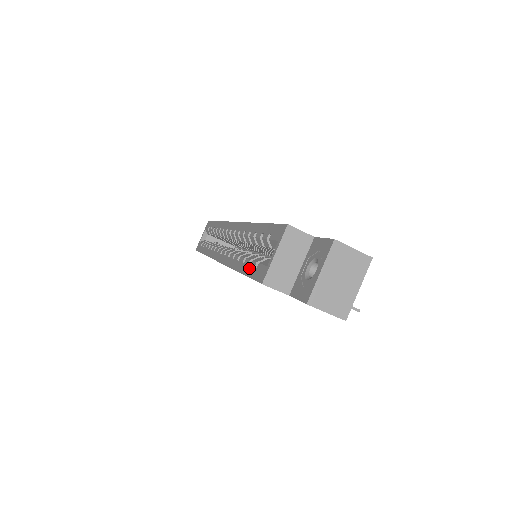
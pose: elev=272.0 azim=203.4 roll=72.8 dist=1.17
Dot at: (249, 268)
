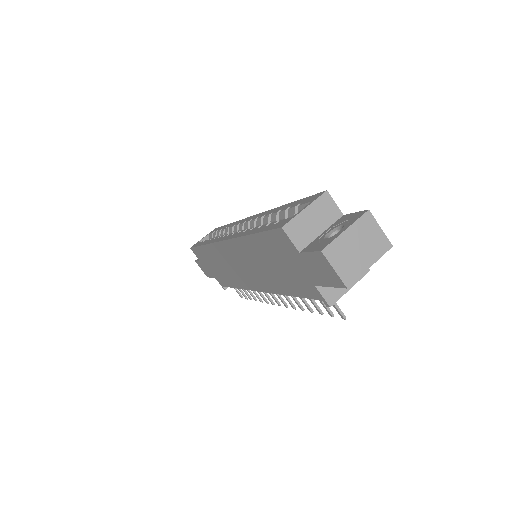
Dot at: (266, 227)
